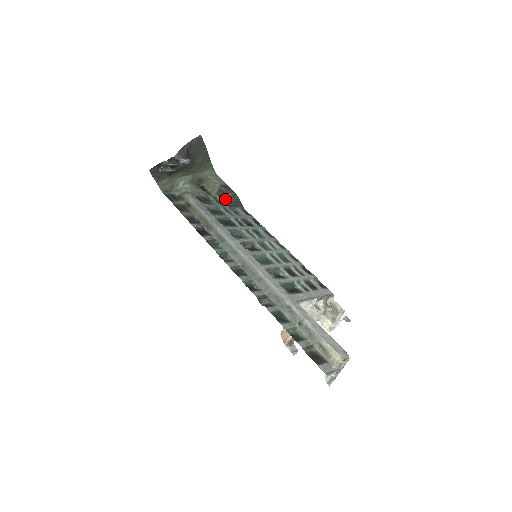
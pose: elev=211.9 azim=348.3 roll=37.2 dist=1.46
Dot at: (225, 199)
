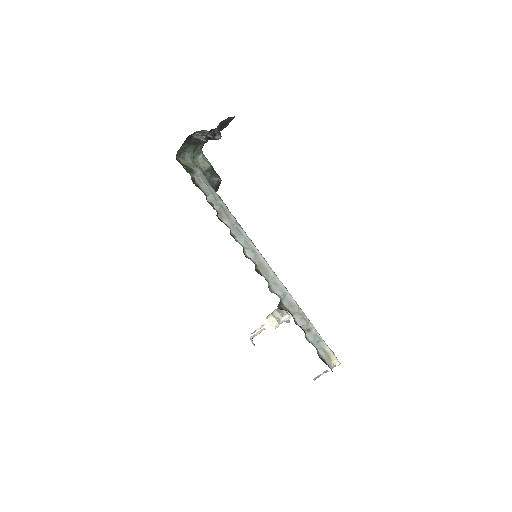
Dot at: (213, 182)
